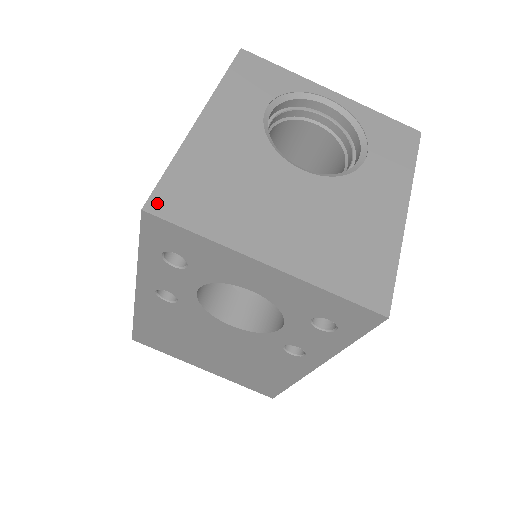
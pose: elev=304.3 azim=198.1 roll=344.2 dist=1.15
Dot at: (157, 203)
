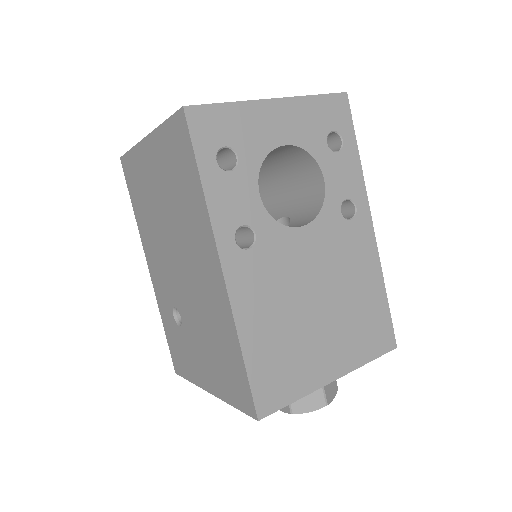
Dot at: occluded
